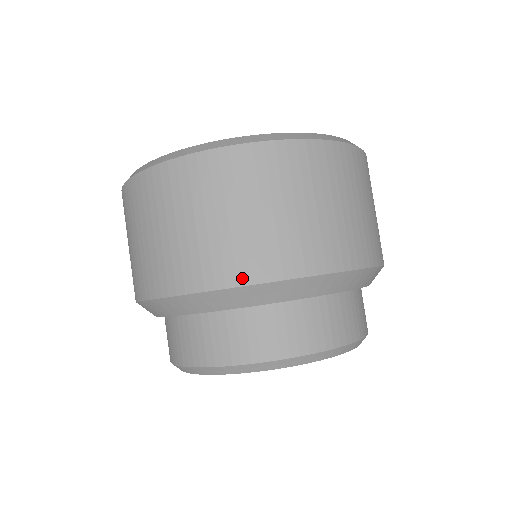
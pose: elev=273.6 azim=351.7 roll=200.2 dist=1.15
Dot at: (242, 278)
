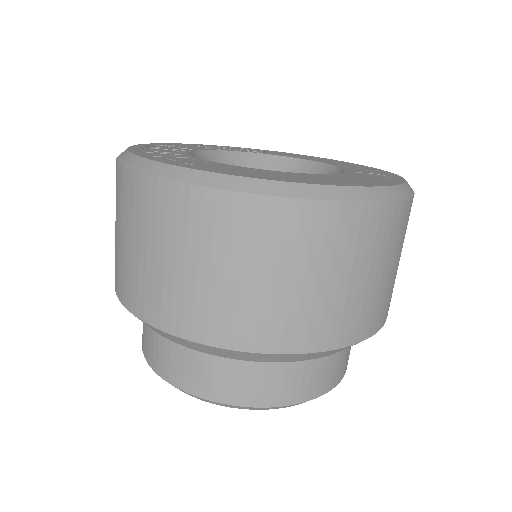
Dot at: (372, 330)
